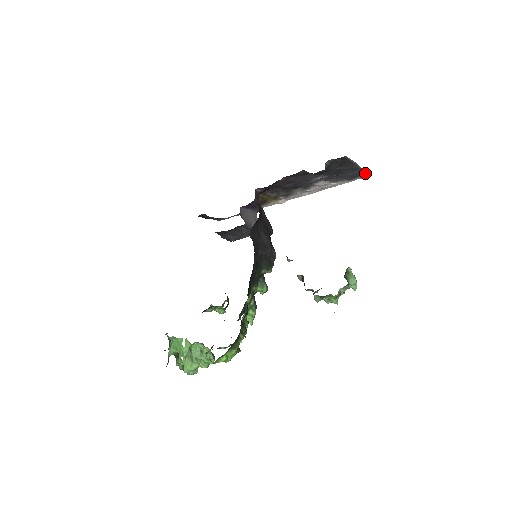
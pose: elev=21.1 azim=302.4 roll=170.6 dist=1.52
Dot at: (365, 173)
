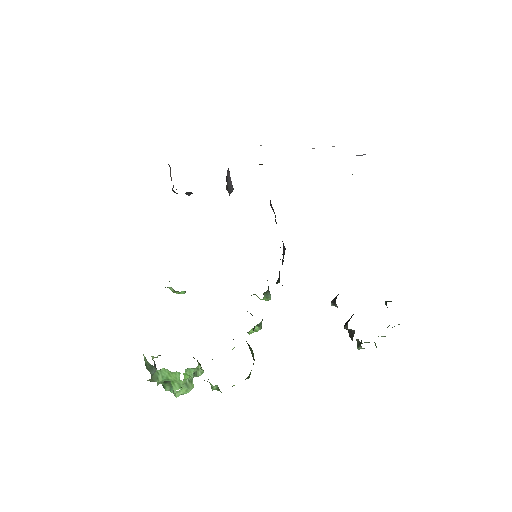
Dot at: occluded
